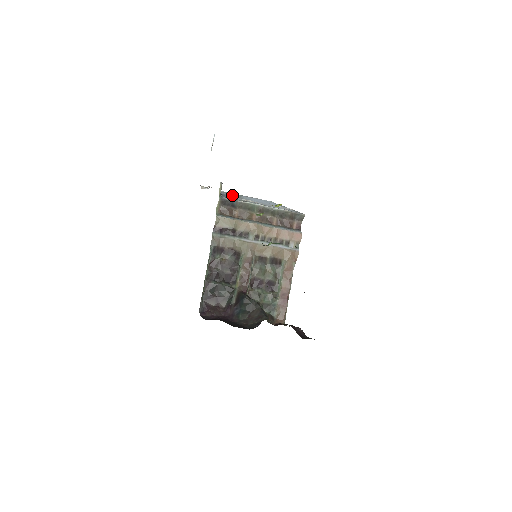
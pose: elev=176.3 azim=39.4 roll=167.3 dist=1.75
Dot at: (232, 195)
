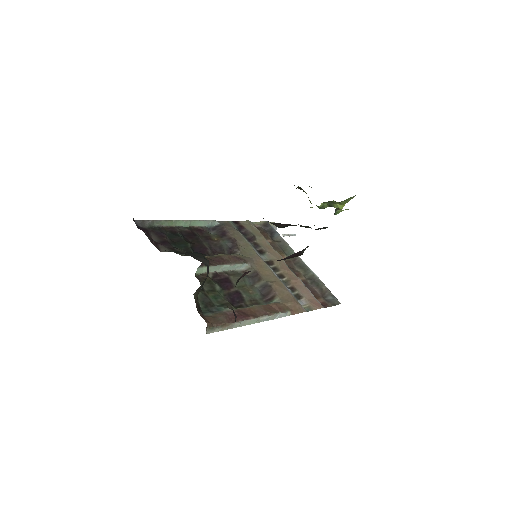
Dot at: occluded
